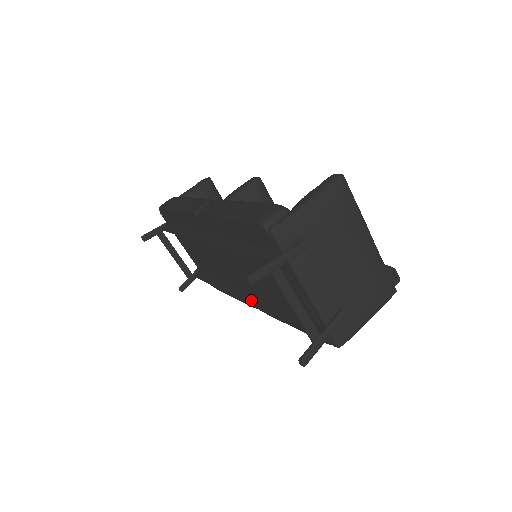
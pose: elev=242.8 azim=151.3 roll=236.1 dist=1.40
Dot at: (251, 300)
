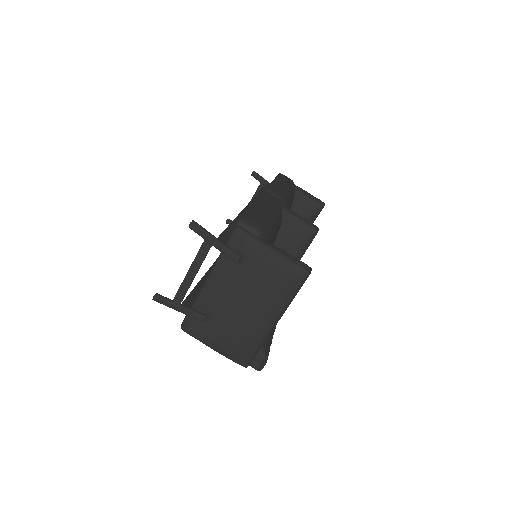
Dot at: occluded
